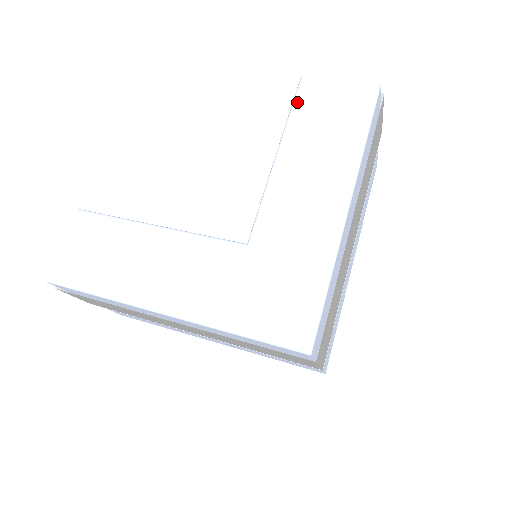
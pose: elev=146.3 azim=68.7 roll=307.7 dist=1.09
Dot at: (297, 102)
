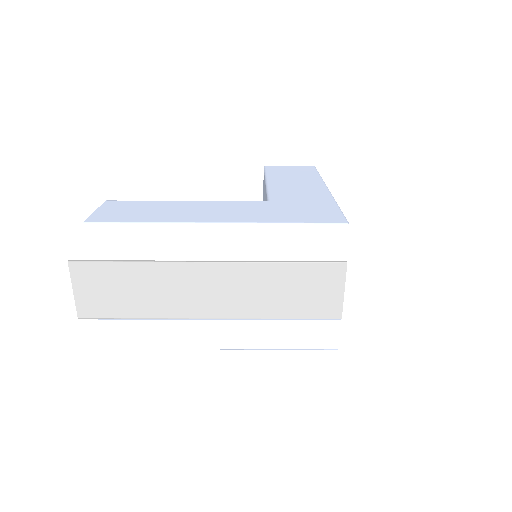
Dot at: (268, 170)
